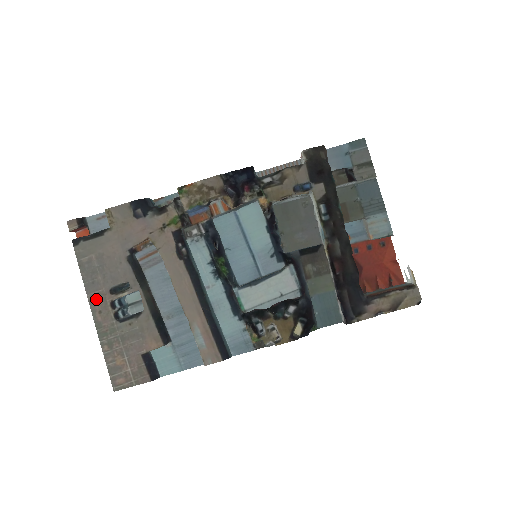
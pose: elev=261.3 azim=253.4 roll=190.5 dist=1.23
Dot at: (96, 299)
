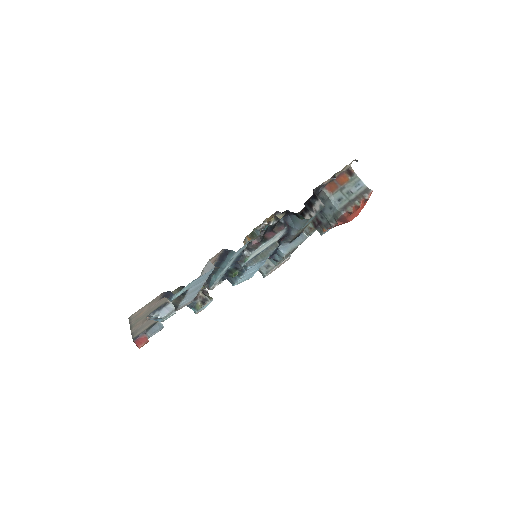
Dot at: occluded
